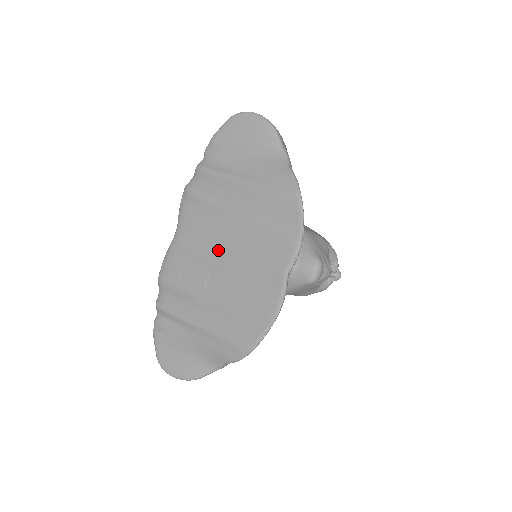
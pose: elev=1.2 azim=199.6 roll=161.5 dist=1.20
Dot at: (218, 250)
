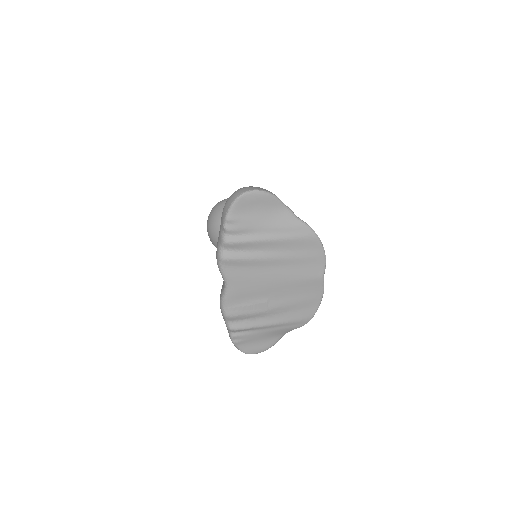
Dot at: (270, 284)
